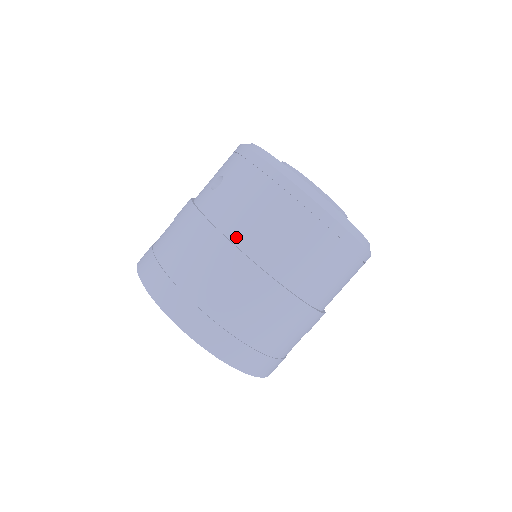
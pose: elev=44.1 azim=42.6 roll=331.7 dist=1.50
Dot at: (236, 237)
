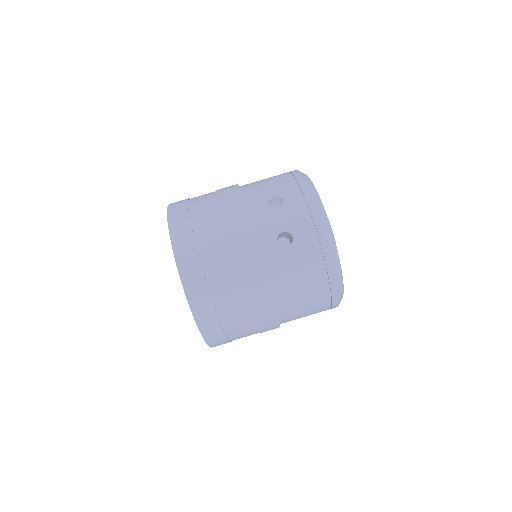
Dot at: (279, 300)
